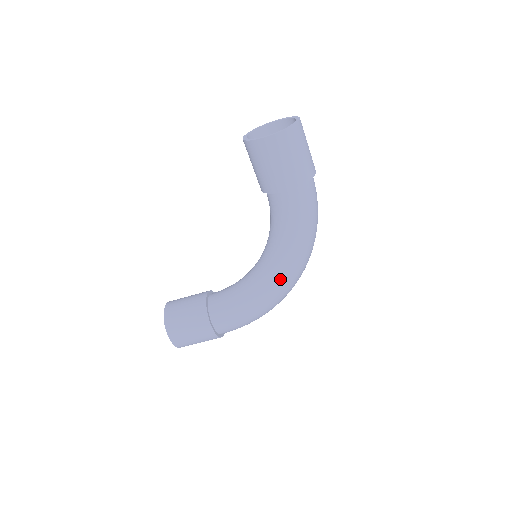
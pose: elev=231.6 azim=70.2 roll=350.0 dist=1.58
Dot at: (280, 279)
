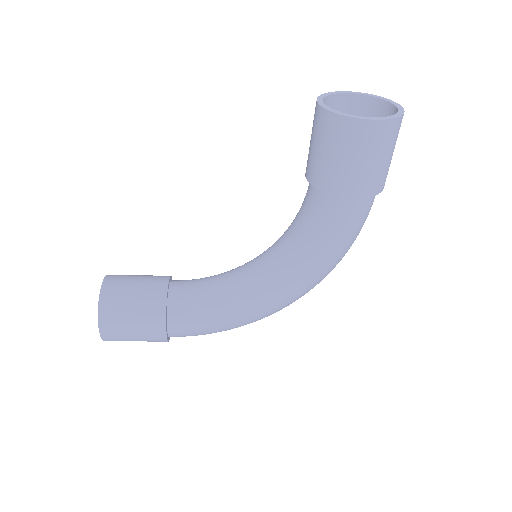
Dot at: (282, 297)
